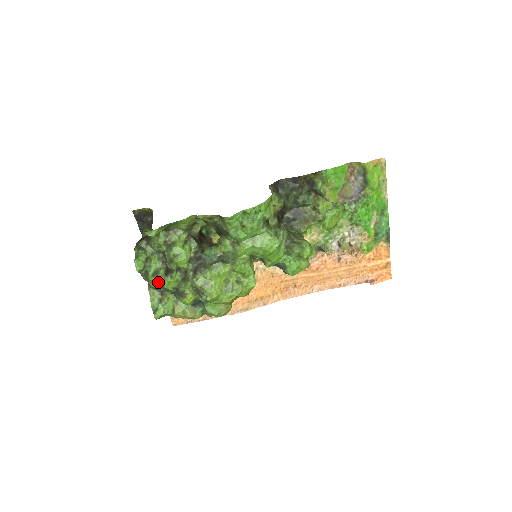
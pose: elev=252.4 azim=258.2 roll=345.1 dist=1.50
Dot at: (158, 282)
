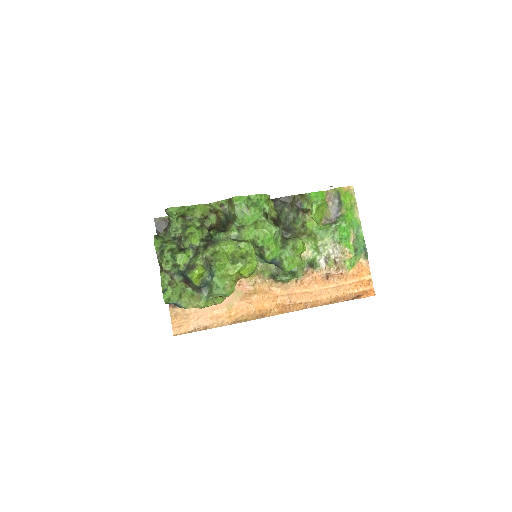
Dot at: (172, 257)
